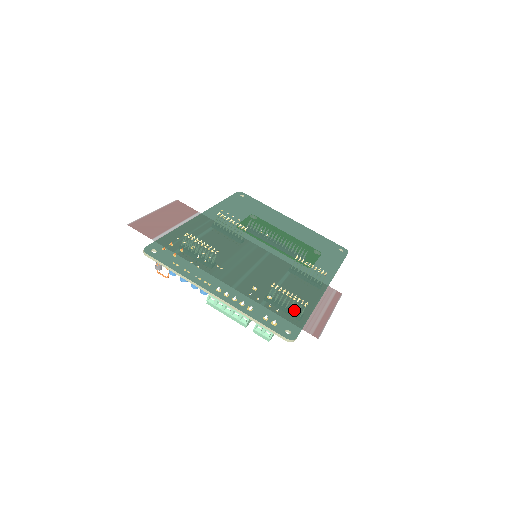
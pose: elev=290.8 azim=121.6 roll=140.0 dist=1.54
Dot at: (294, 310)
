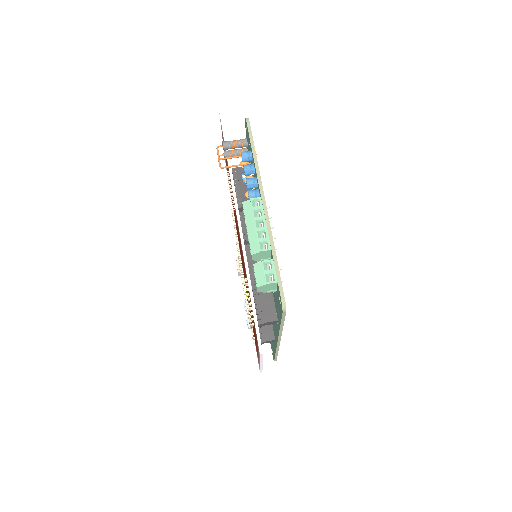
Dot at: occluded
